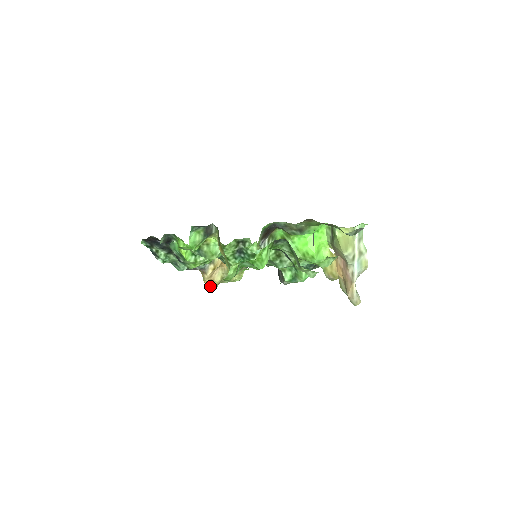
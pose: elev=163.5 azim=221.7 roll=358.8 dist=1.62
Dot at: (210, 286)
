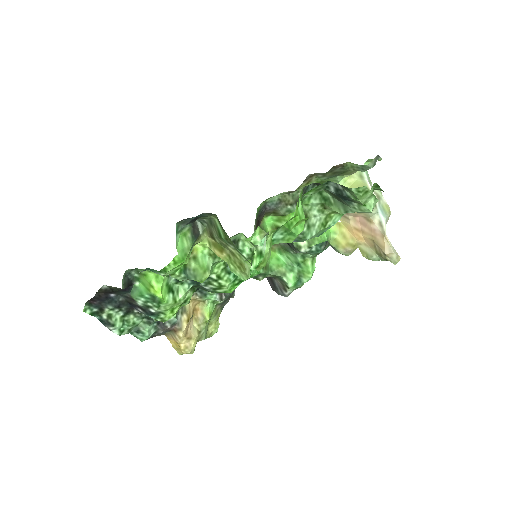
Dot at: (188, 349)
